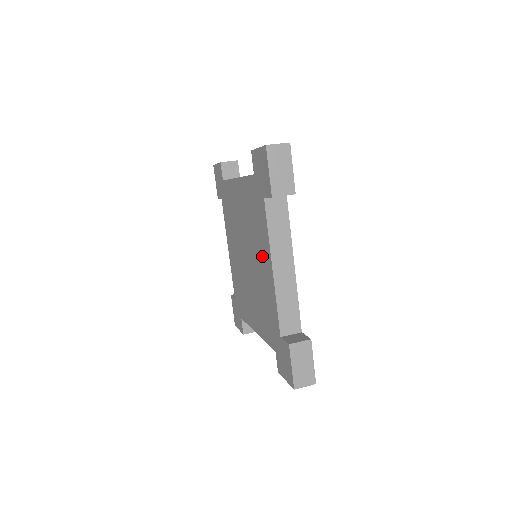
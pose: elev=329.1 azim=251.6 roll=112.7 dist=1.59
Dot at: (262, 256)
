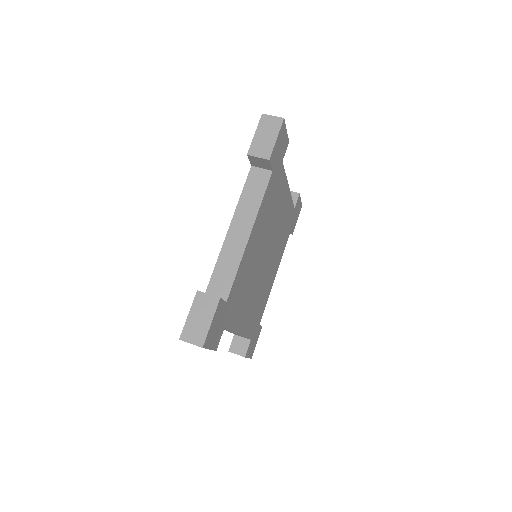
Dot at: occluded
